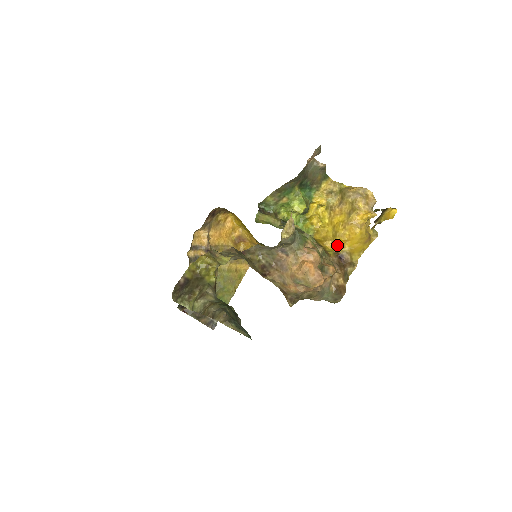
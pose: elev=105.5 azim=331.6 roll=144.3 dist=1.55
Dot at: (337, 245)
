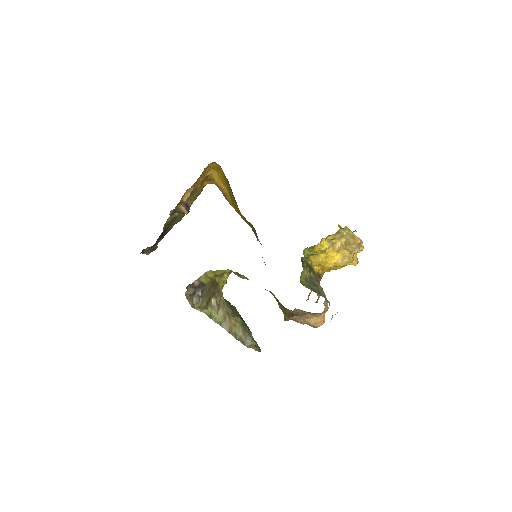
Dot at: (320, 267)
